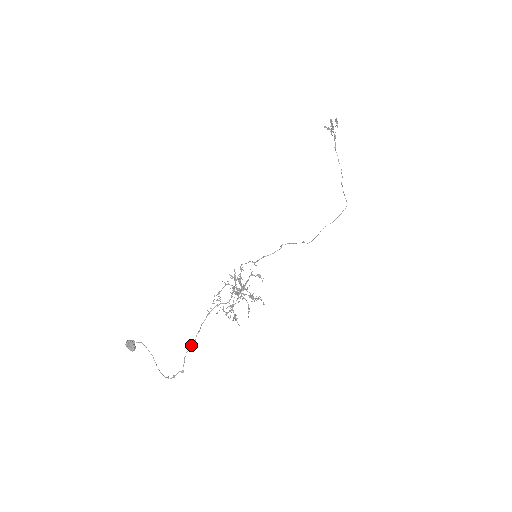
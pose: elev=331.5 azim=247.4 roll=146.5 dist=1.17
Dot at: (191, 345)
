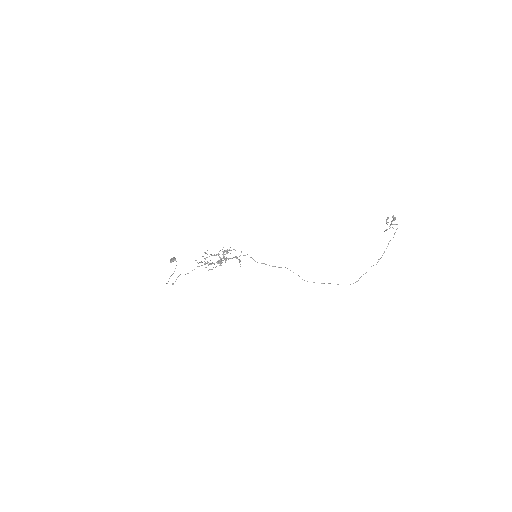
Dot at: occluded
